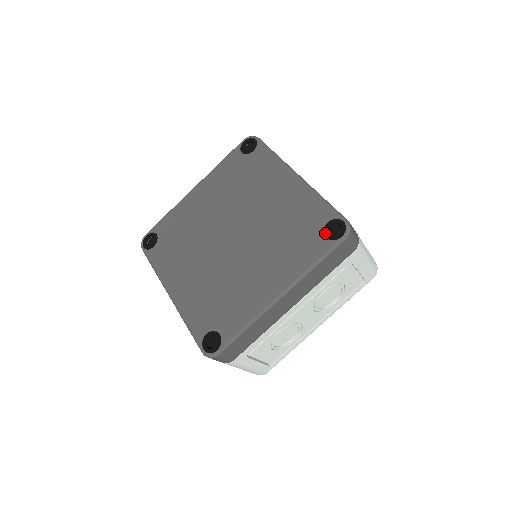
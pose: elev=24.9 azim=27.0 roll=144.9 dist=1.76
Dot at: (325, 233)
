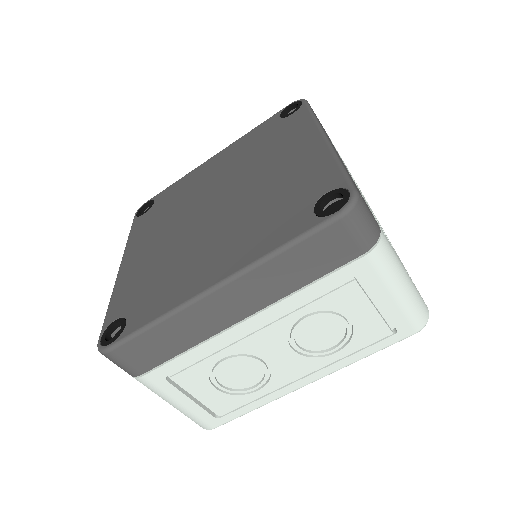
Dot at: (316, 206)
